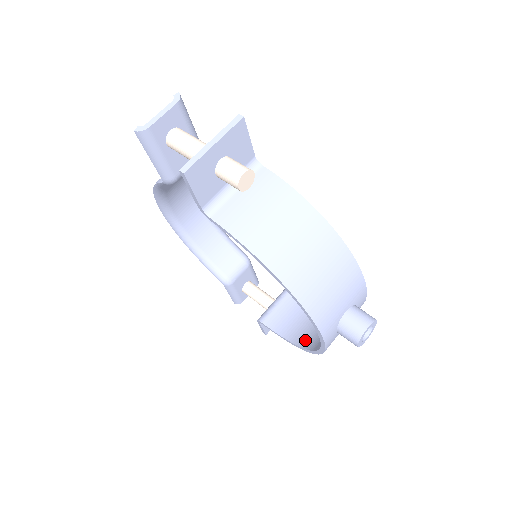
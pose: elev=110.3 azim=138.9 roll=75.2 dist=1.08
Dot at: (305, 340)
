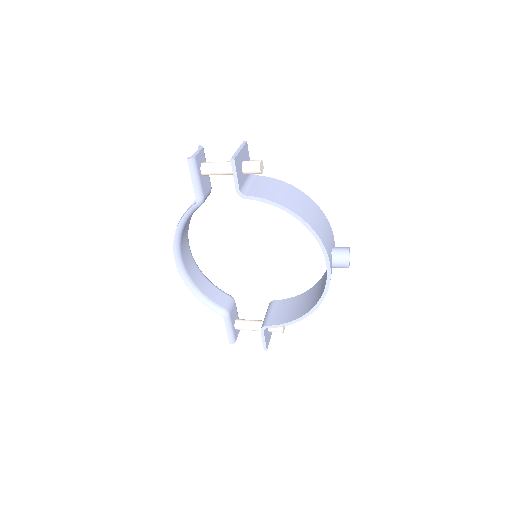
Dot at: (306, 309)
